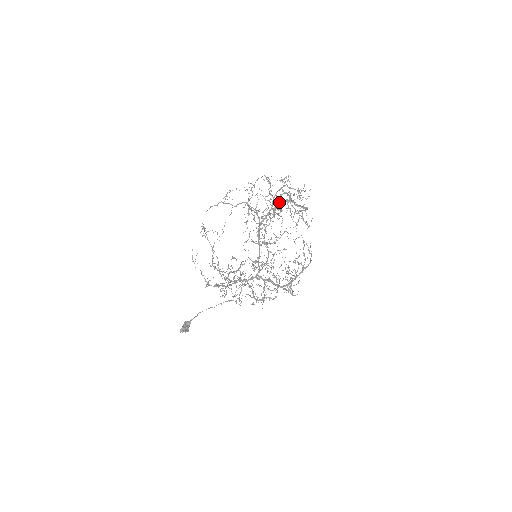
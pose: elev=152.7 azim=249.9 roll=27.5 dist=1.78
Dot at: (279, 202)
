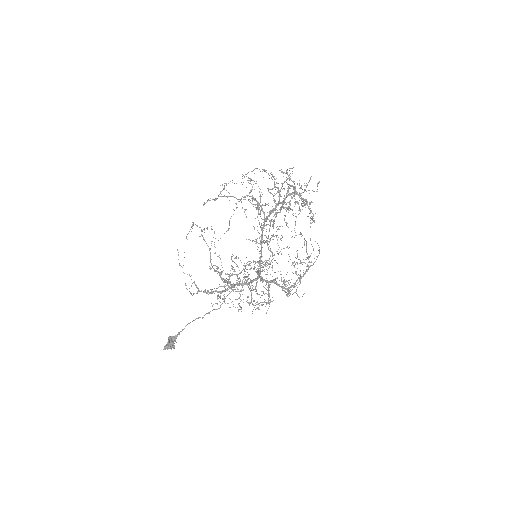
Dot at: (288, 195)
